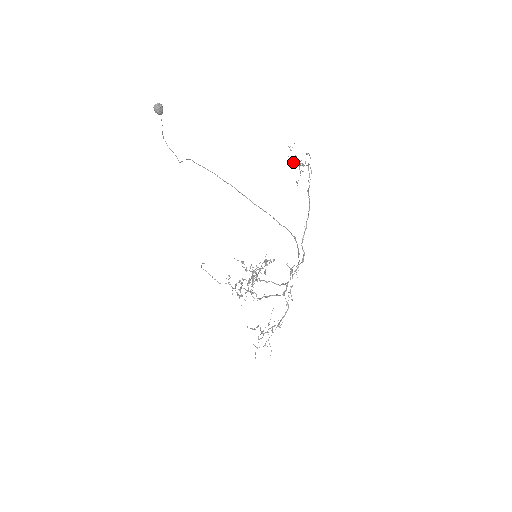
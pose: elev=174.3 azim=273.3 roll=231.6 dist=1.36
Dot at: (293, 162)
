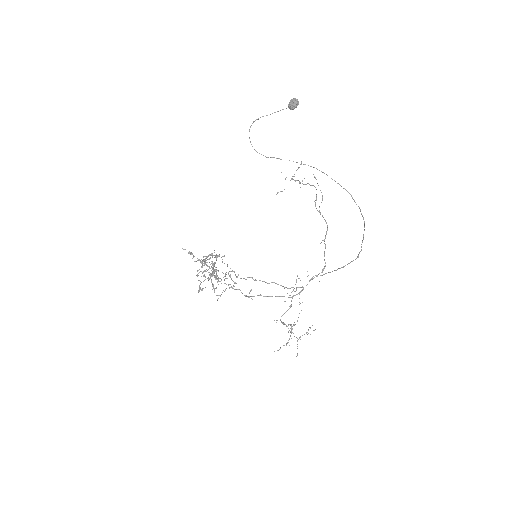
Dot at: occluded
